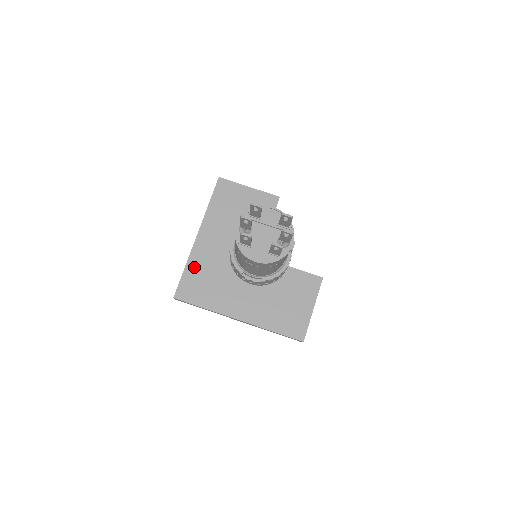
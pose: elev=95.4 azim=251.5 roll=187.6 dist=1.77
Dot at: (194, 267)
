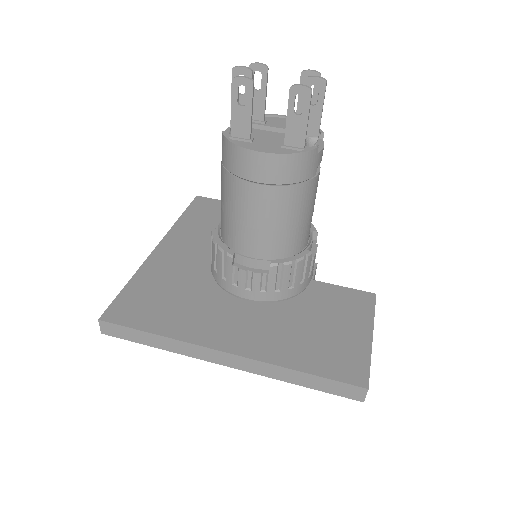
Dot at: (146, 280)
